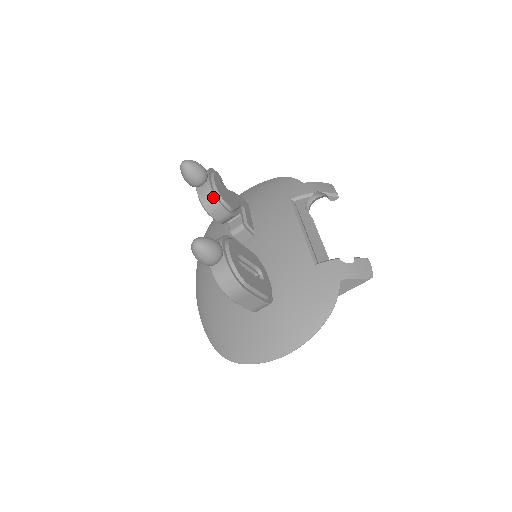
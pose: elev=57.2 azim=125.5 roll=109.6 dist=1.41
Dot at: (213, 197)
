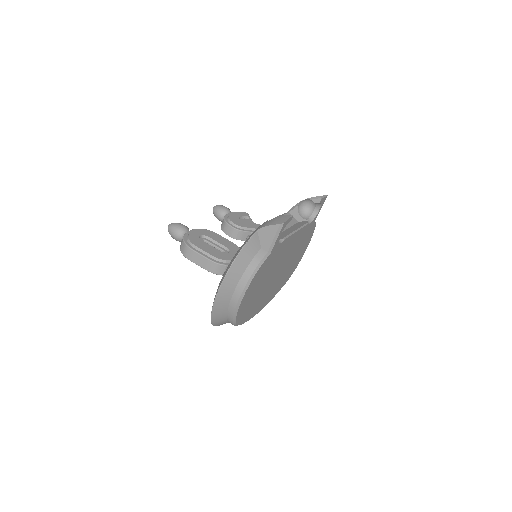
Dot at: (224, 220)
